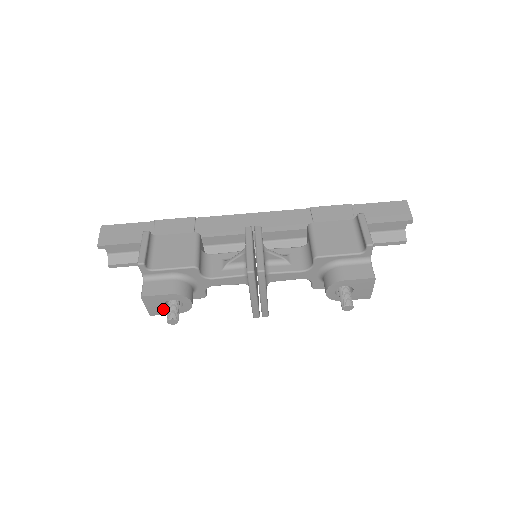
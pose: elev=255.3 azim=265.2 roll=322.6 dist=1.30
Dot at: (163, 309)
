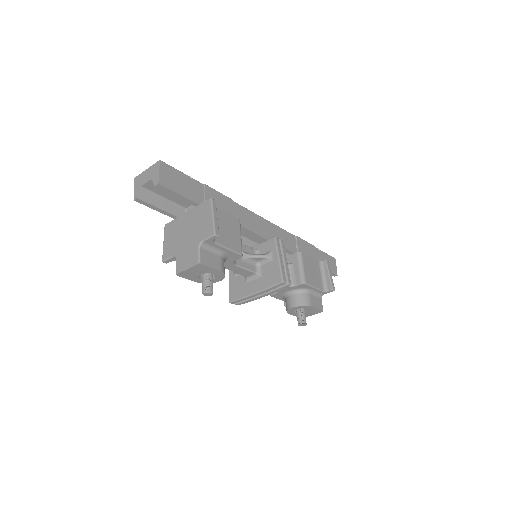
Dot at: (194, 275)
